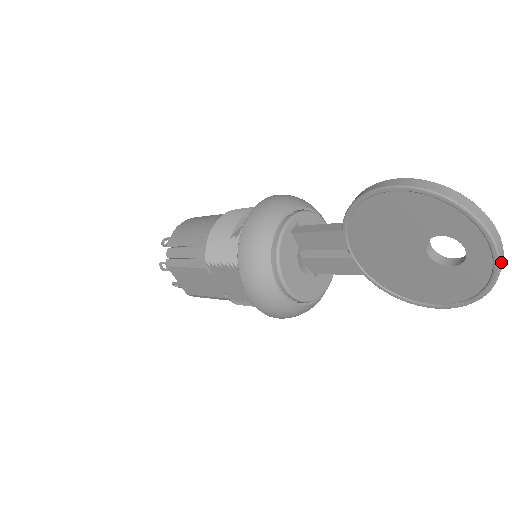
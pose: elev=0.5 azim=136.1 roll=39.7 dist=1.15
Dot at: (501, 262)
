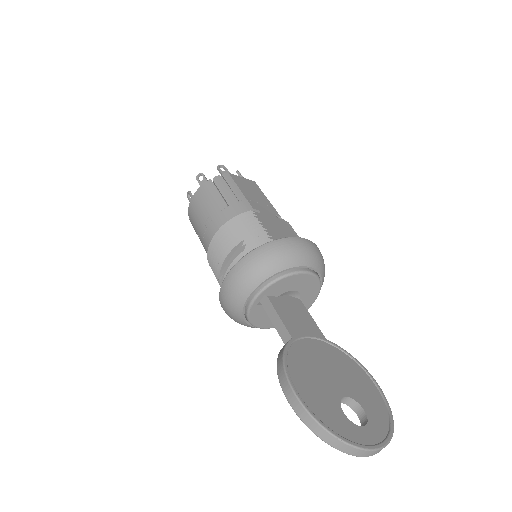
Dot at: occluded
